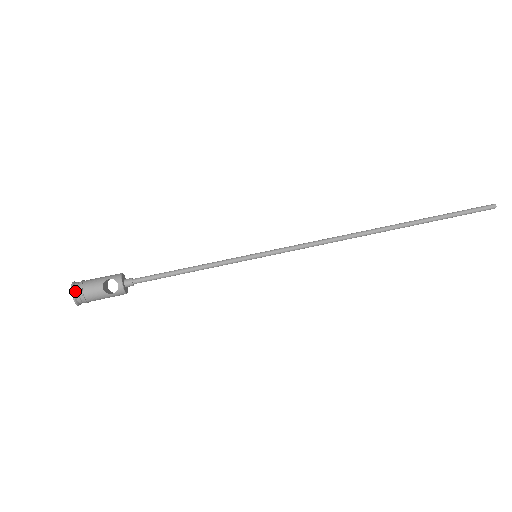
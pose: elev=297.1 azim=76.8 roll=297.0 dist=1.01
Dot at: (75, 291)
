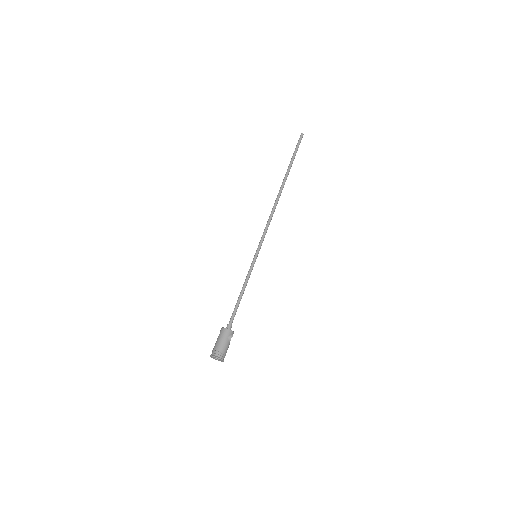
Dot at: (223, 359)
